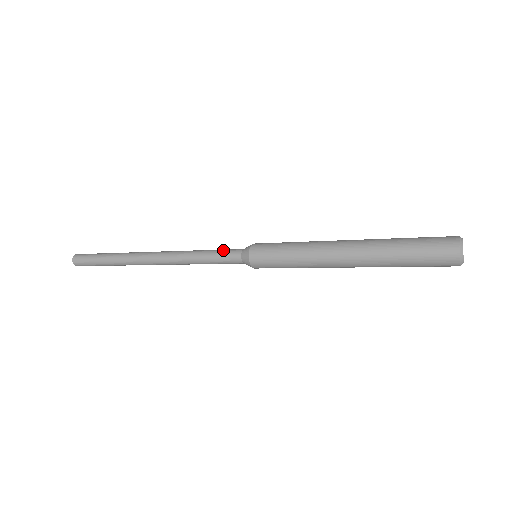
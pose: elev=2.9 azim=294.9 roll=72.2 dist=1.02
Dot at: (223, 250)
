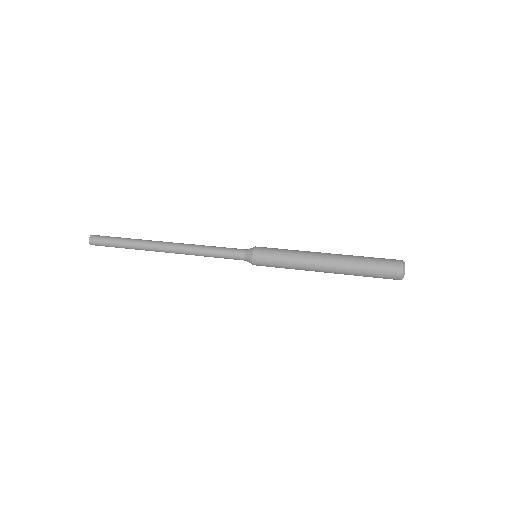
Dot at: (230, 249)
